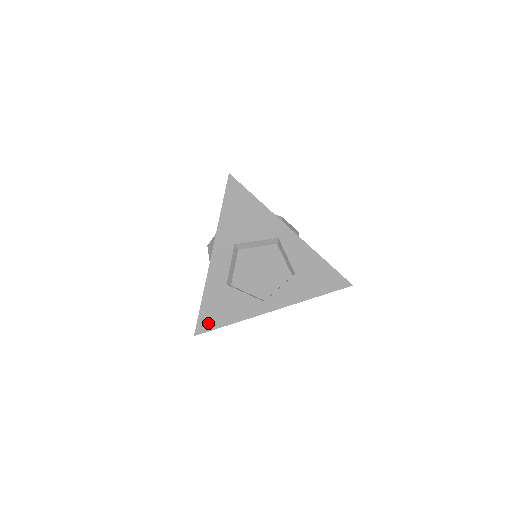
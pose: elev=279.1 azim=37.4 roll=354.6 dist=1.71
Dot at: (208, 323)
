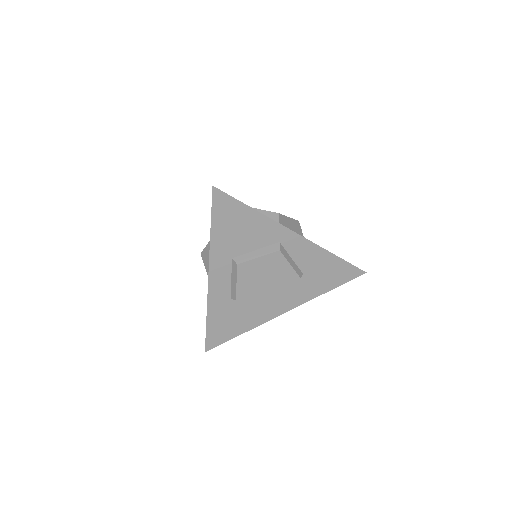
Dot at: (217, 338)
